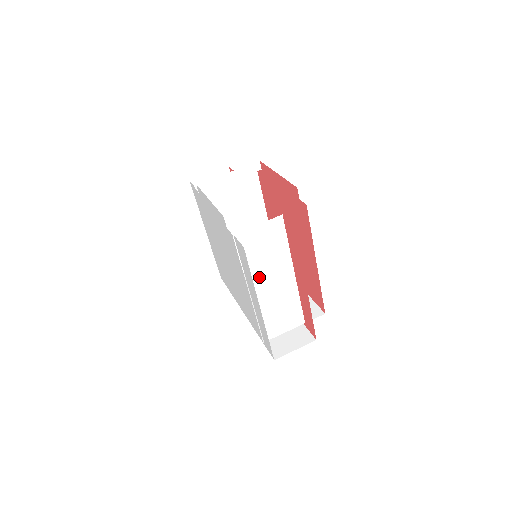
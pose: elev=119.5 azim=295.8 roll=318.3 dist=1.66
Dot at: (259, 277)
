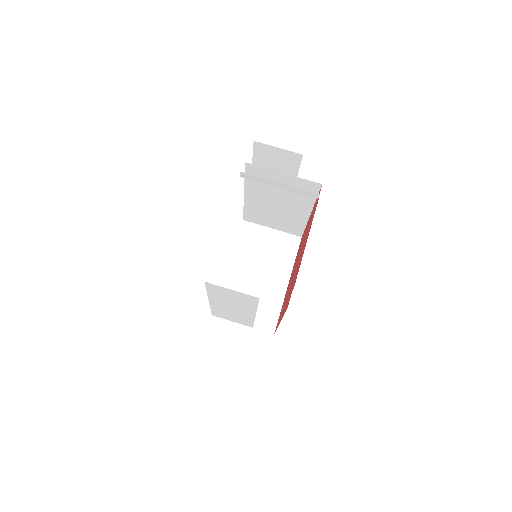
Dot at: (221, 301)
